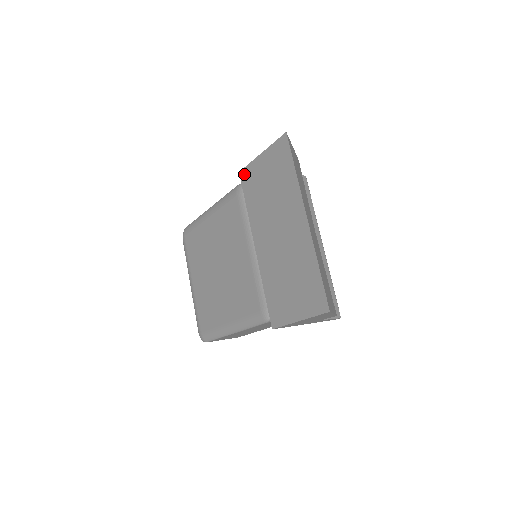
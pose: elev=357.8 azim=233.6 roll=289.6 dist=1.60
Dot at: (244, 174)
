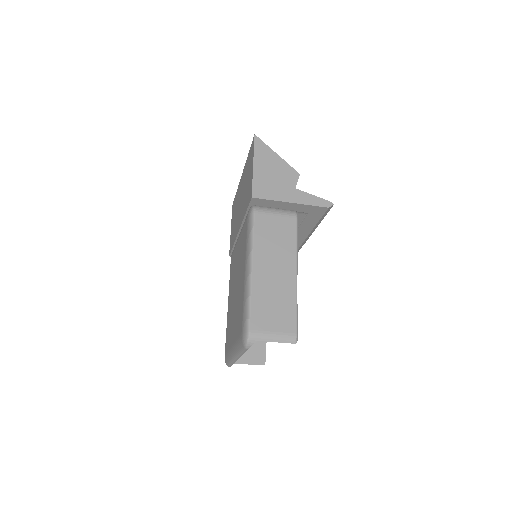
Dot at: (230, 249)
